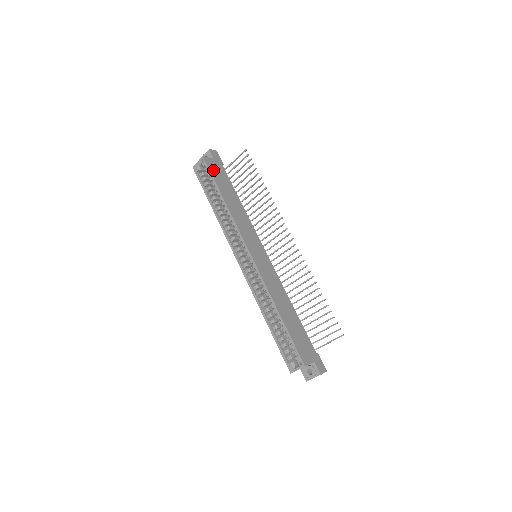
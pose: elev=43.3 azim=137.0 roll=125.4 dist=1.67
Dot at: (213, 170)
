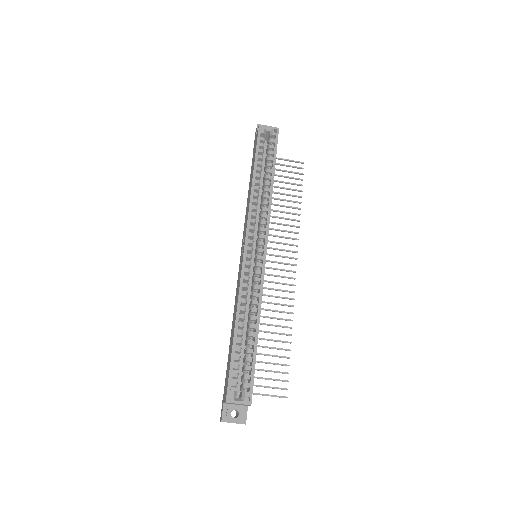
Dot at: occluded
